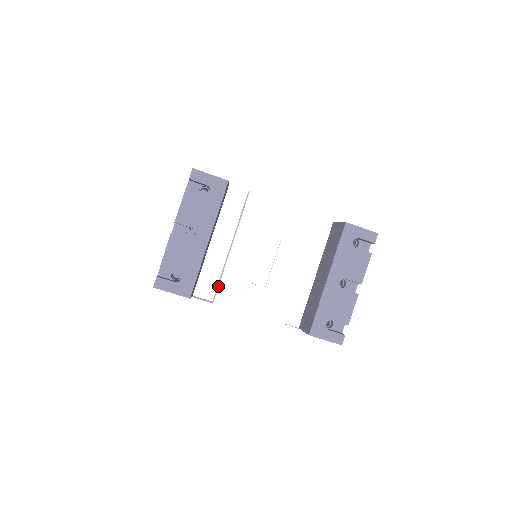
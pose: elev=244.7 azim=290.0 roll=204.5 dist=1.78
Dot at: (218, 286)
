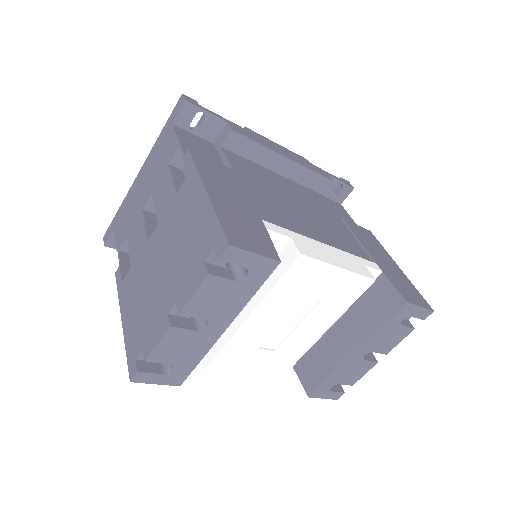
Dot at: (216, 353)
